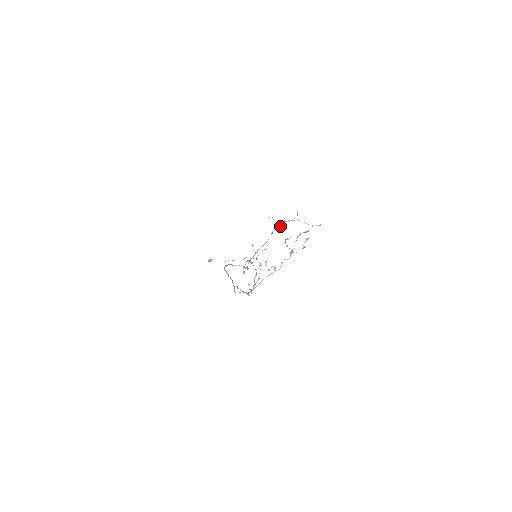
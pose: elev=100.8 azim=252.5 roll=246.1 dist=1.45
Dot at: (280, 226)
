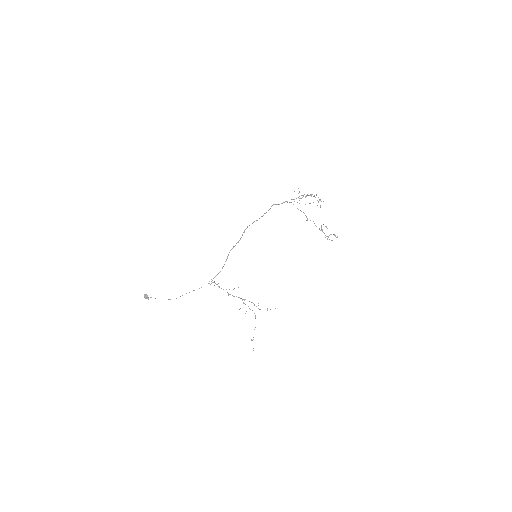
Dot at: (251, 302)
